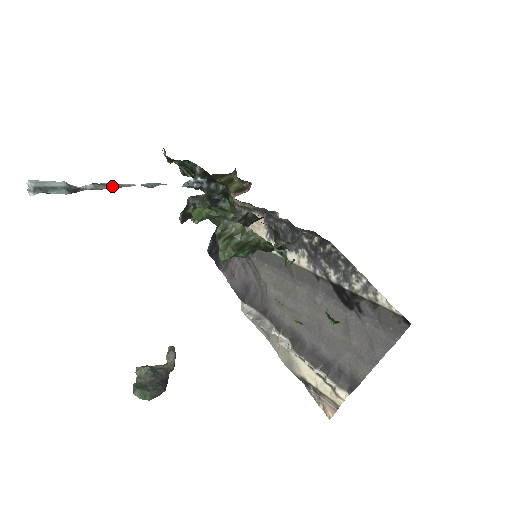
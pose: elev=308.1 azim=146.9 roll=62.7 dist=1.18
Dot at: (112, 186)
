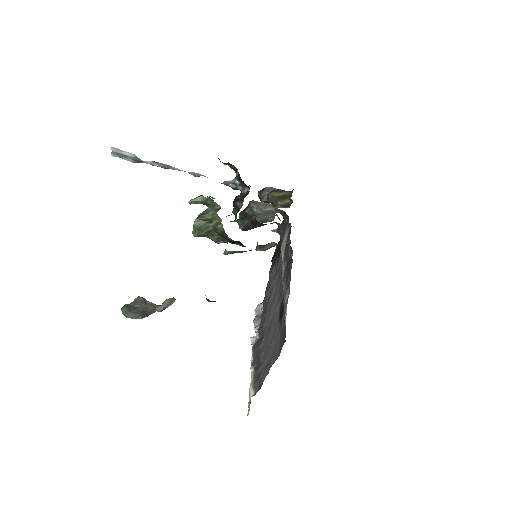
Dot at: (165, 166)
